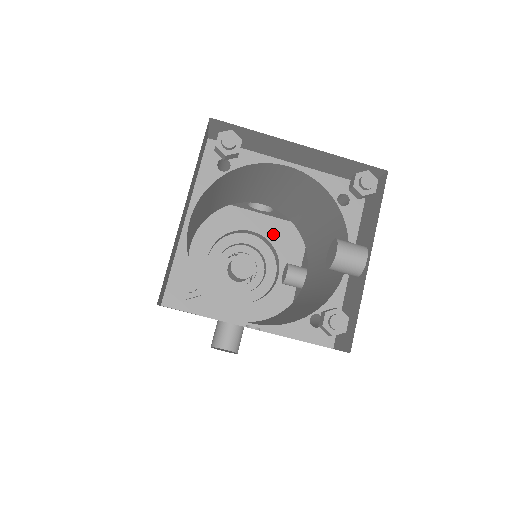
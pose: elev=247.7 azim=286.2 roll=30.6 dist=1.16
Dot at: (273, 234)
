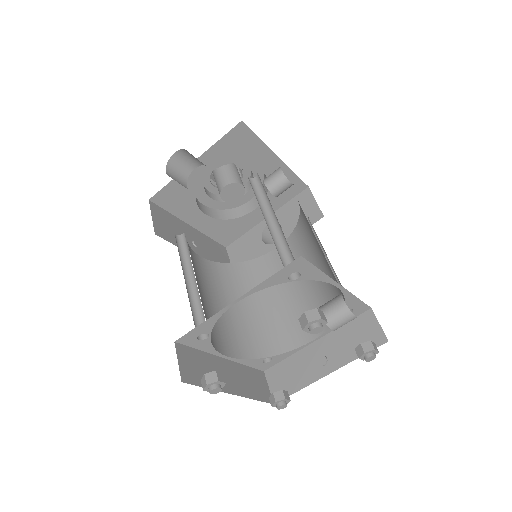
Dot at: (223, 158)
